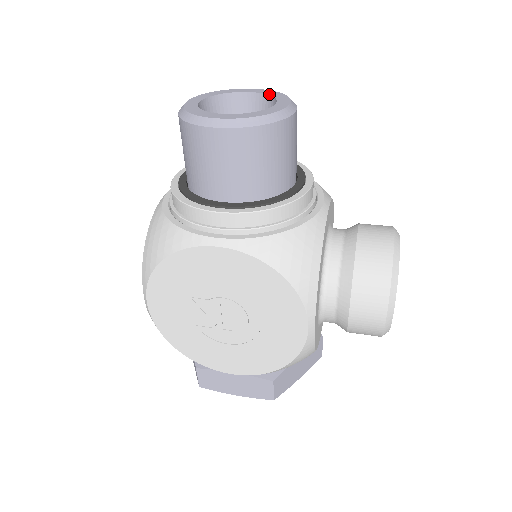
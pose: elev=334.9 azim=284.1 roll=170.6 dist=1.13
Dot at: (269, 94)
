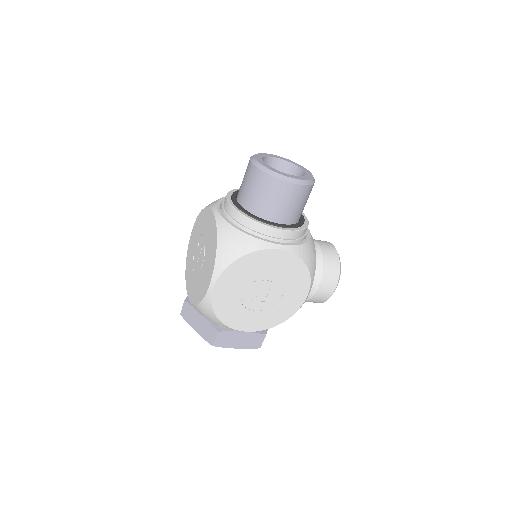
Dot at: (291, 162)
